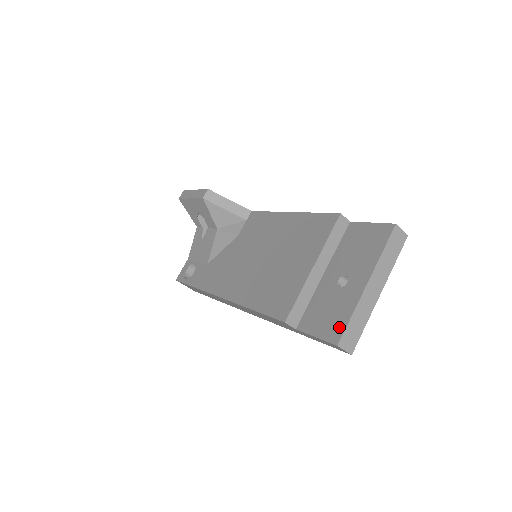
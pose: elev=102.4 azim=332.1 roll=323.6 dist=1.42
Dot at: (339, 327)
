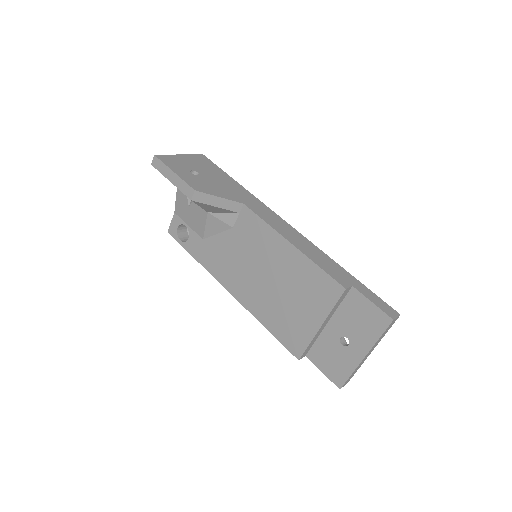
Dot at: (341, 377)
